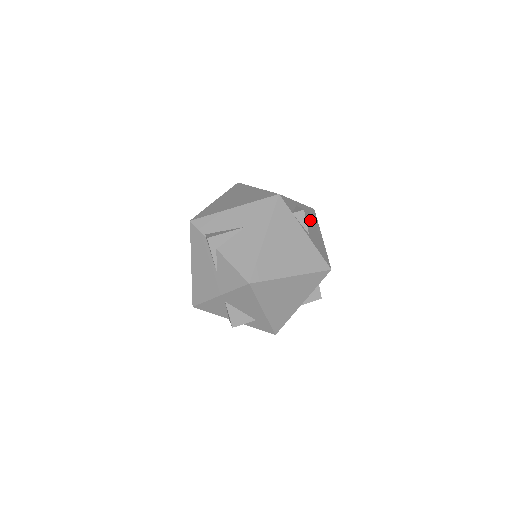
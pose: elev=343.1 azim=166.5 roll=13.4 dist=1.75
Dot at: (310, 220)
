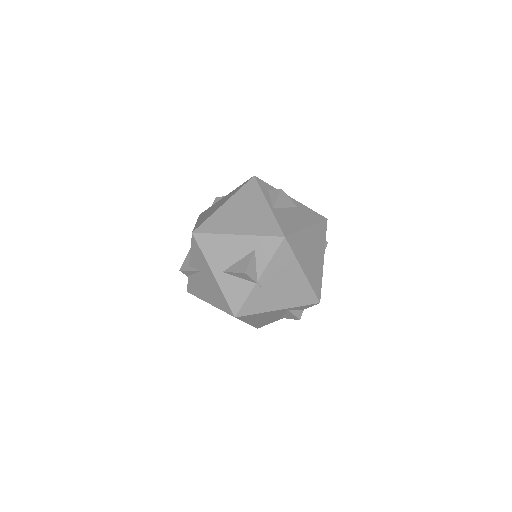
Dot at: occluded
